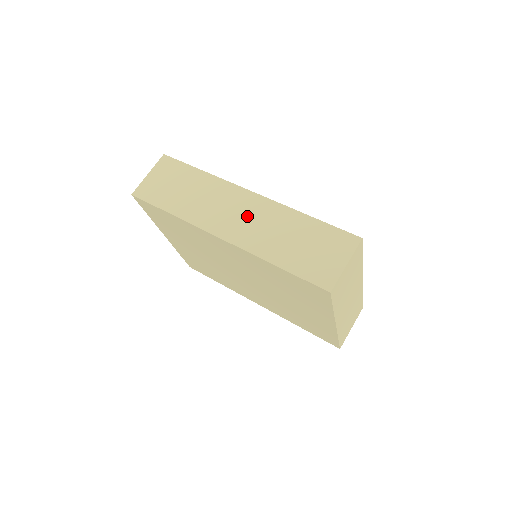
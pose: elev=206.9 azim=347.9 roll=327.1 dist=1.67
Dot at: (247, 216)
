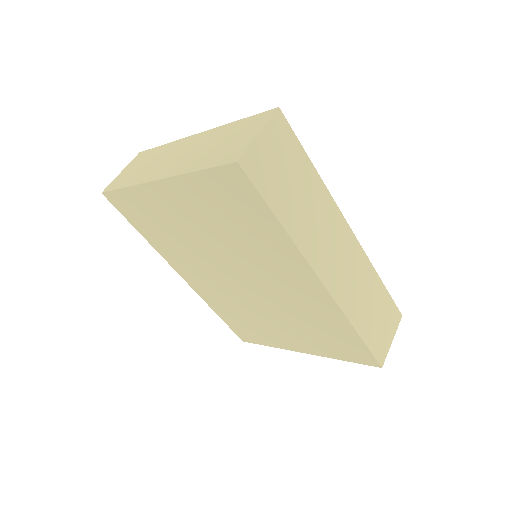
Dot at: (345, 262)
